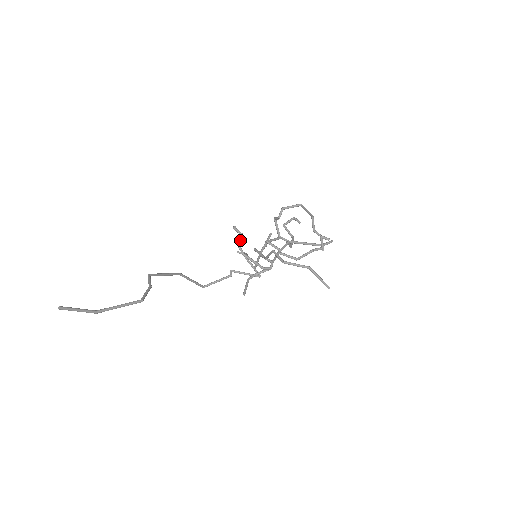
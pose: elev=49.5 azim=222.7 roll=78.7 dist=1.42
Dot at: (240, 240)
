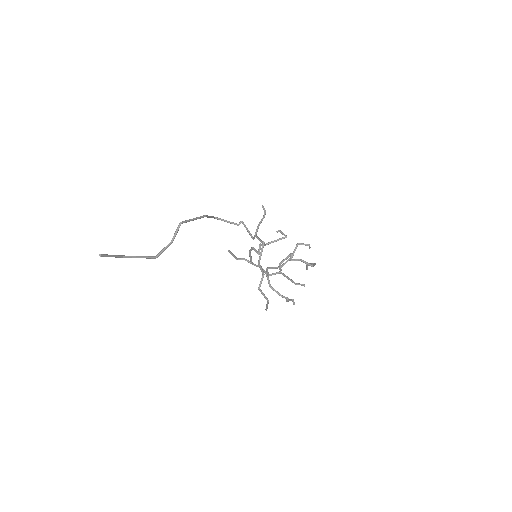
Dot at: (255, 251)
